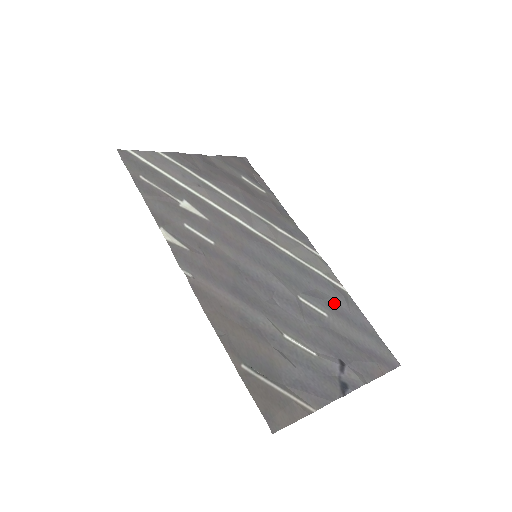
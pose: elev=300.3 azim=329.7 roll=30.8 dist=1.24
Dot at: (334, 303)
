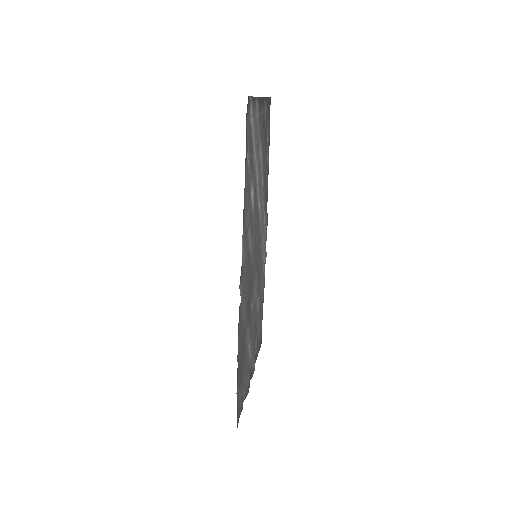
Dot at: occluded
